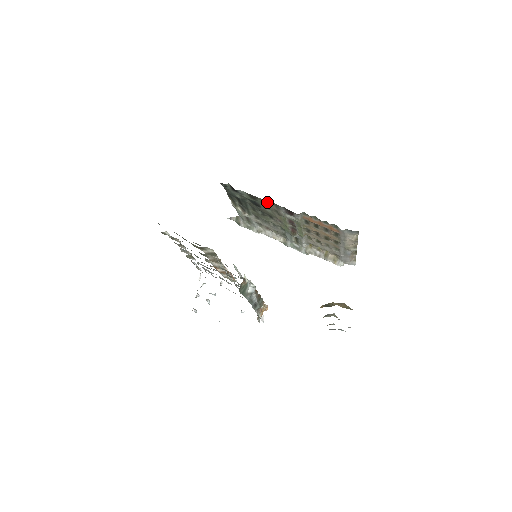
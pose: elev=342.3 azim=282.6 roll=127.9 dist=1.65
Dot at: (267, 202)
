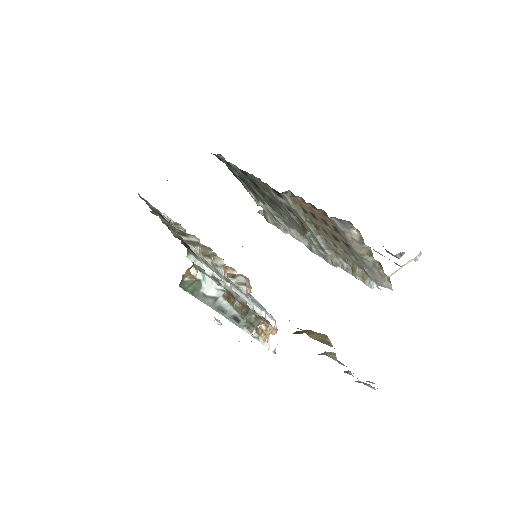
Dot at: (257, 179)
